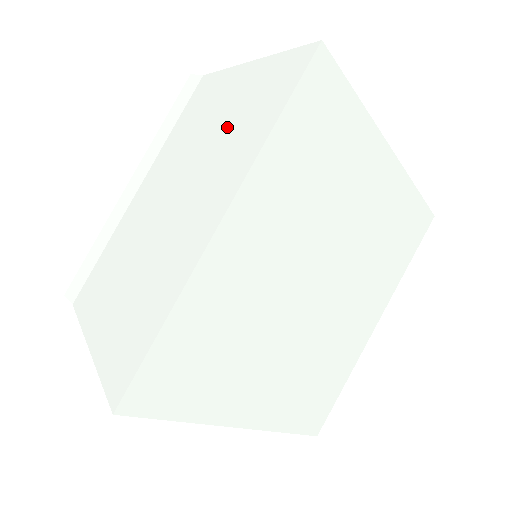
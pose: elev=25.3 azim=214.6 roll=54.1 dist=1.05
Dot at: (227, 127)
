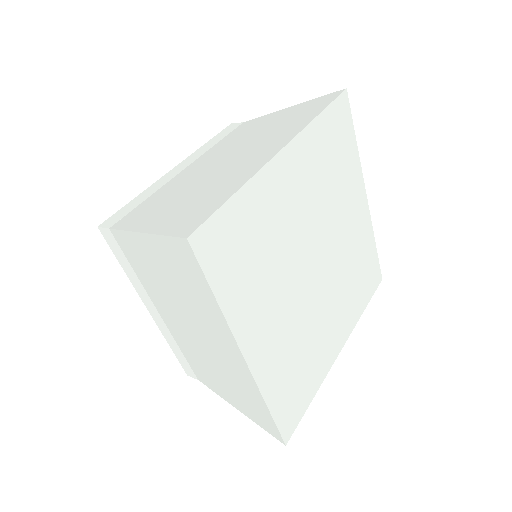
Dot at: (276, 126)
